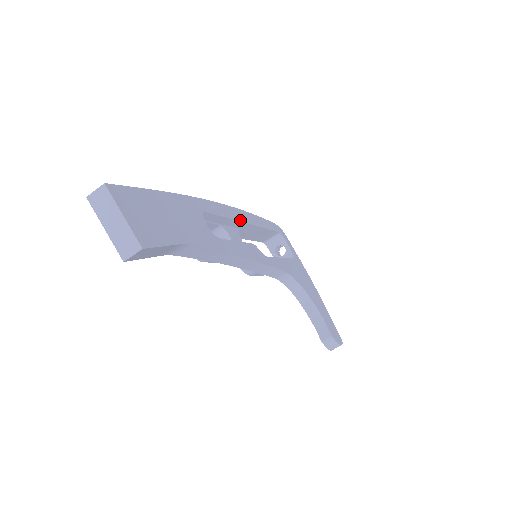
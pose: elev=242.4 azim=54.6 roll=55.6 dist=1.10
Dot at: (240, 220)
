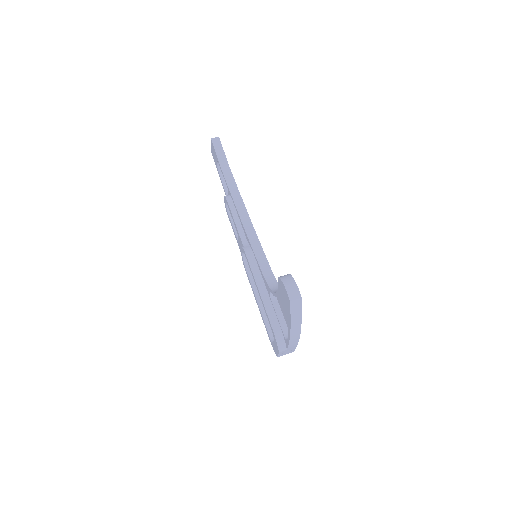
Dot at: occluded
